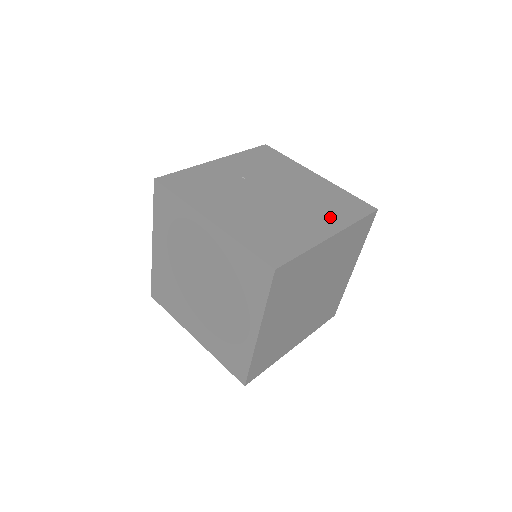
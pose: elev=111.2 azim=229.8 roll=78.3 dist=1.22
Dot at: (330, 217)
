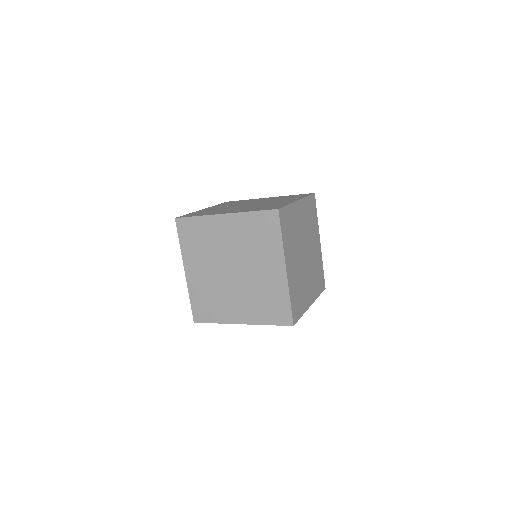
Dot at: (291, 199)
